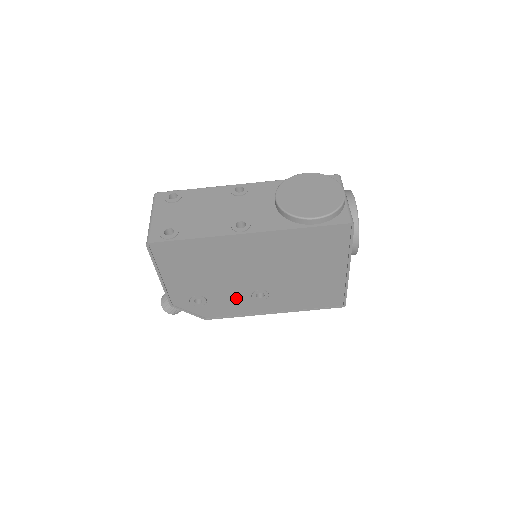
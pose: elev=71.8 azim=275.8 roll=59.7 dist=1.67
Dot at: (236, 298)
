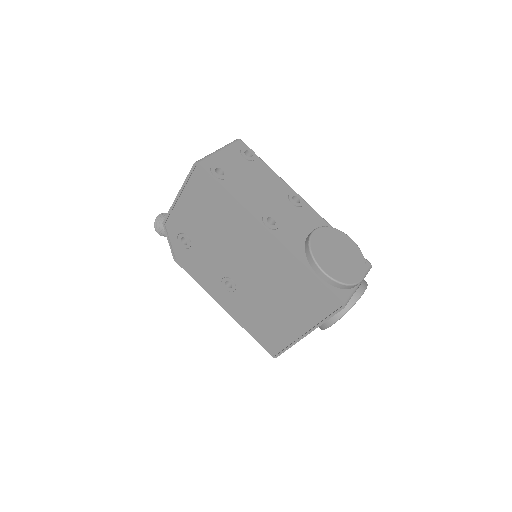
Dot at: (211, 268)
